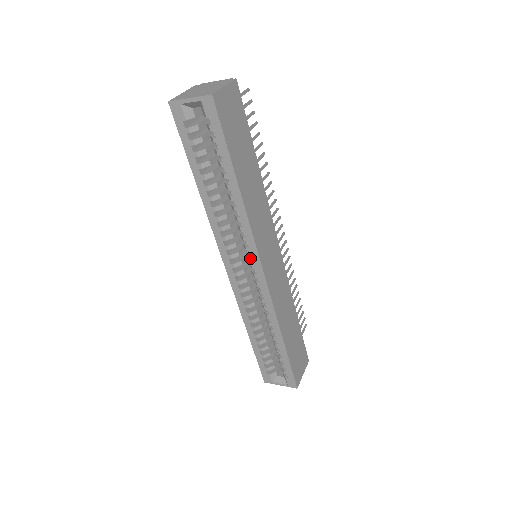
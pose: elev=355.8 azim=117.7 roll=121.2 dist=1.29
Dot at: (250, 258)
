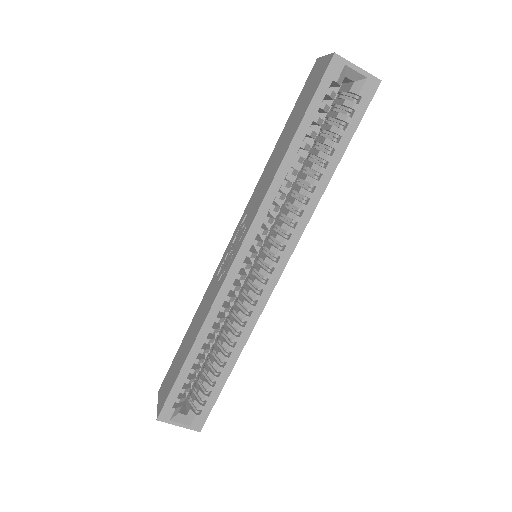
Dot at: (279, 253)
